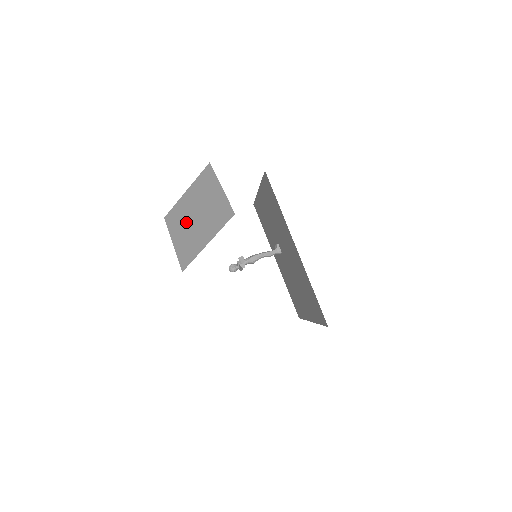
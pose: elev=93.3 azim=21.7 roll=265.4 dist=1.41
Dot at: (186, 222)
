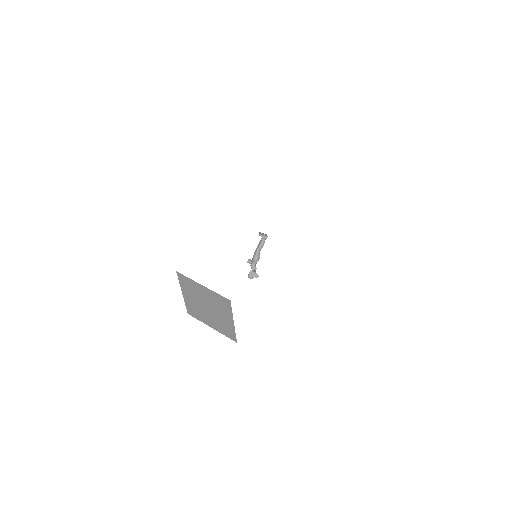
Dot at: (205, 313)
